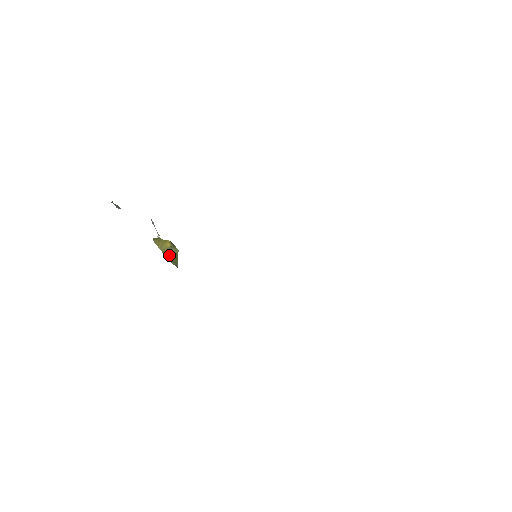
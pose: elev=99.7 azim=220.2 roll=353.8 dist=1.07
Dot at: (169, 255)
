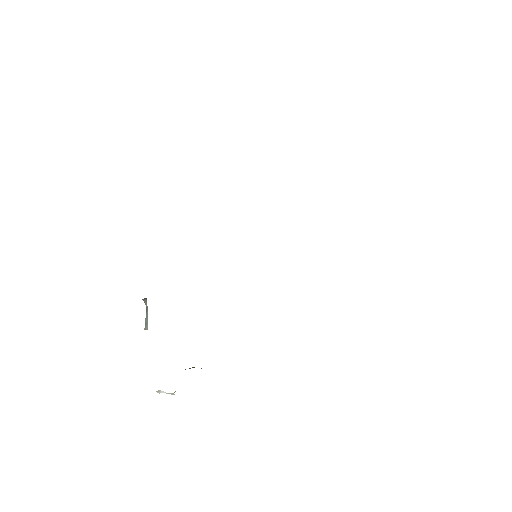
Dot at: occluded
